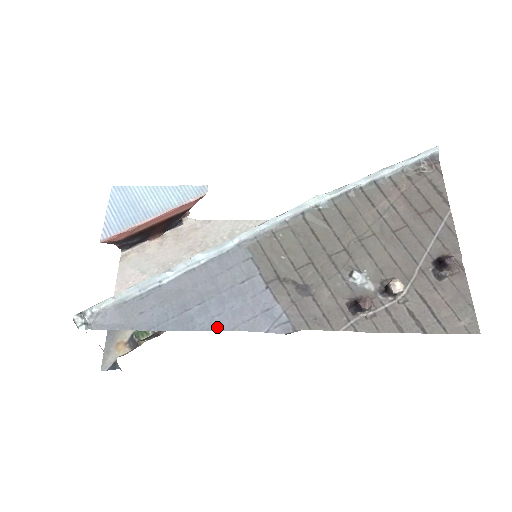
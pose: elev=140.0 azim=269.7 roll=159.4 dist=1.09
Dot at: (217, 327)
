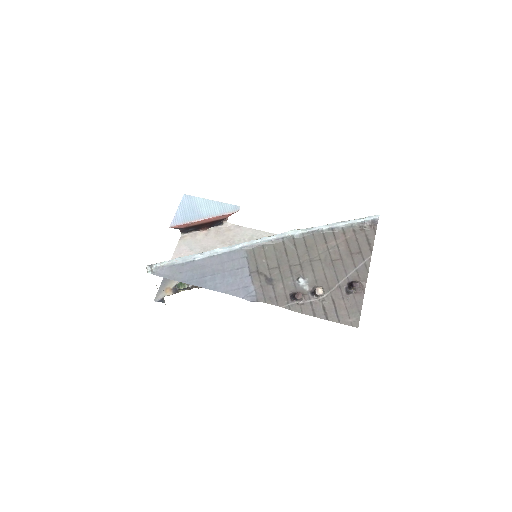
Dot at: (217, 289)
